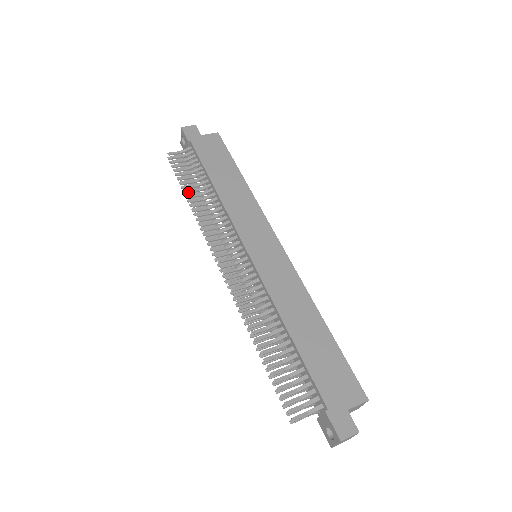
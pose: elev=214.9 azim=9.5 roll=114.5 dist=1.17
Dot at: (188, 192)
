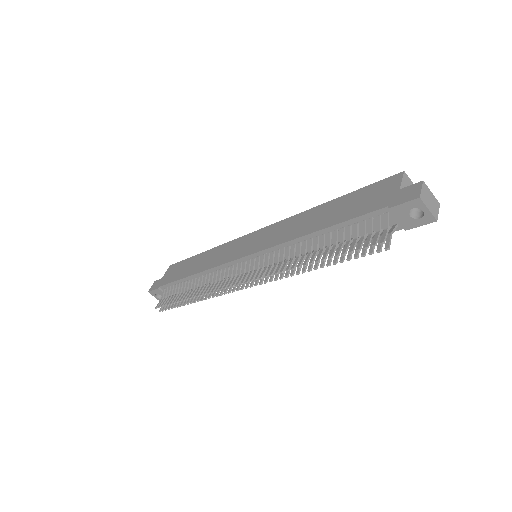
Dot at: (184, 299)
